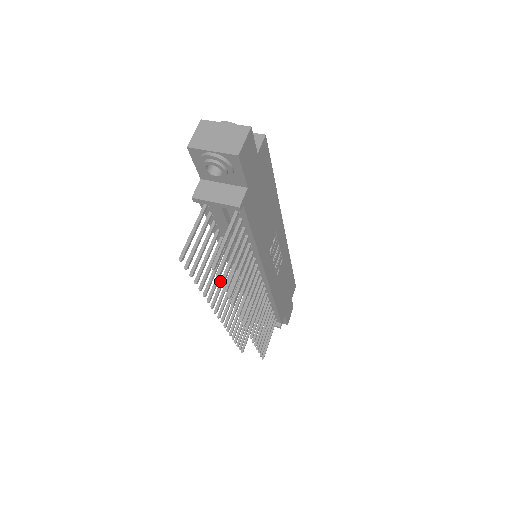
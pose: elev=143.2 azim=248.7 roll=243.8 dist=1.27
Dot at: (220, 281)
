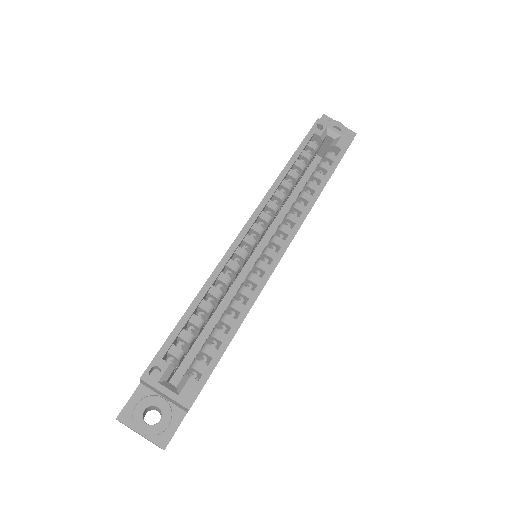
Dot at: occluded
